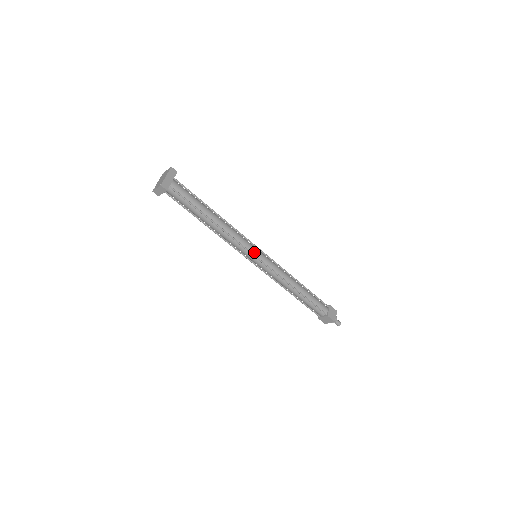
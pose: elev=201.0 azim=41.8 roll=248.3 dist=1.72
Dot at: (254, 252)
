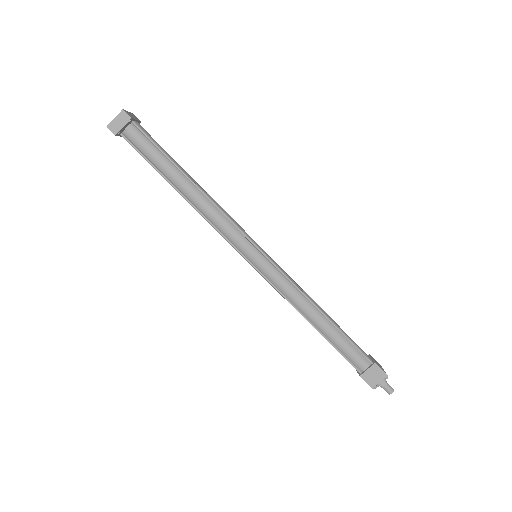
Dot at: (254, 243)
